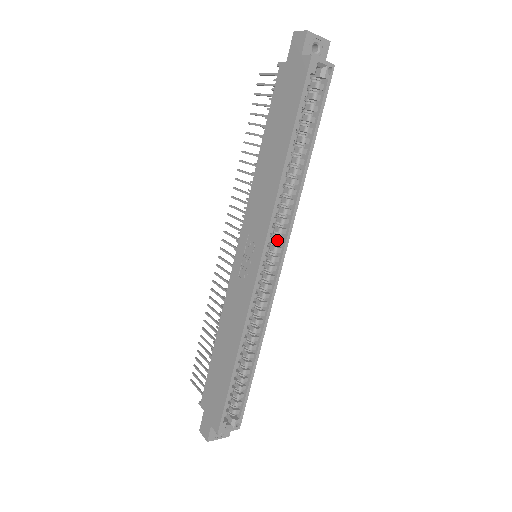
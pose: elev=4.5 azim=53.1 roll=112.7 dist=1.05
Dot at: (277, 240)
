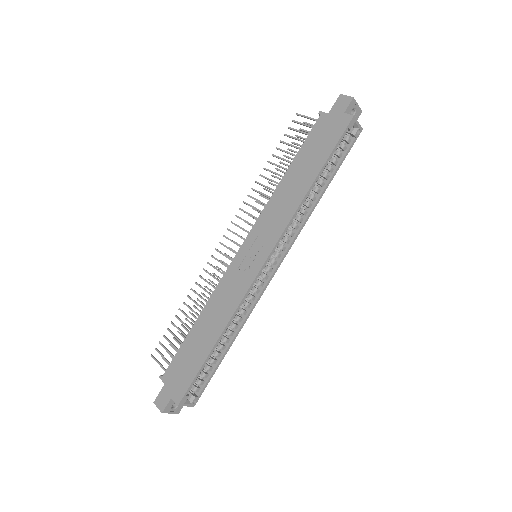
Dot at: (281, 247)
